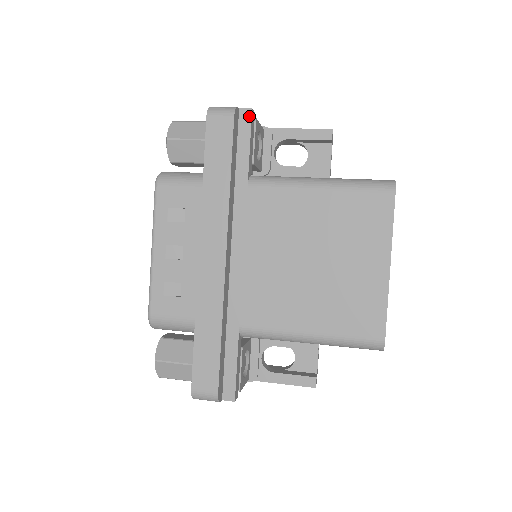
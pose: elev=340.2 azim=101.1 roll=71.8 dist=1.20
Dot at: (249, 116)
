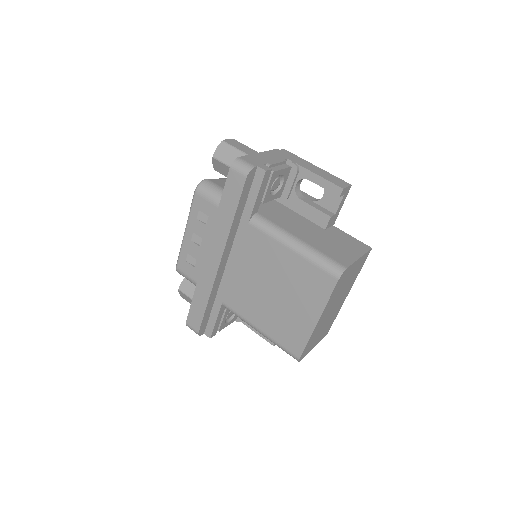
Dot at: (262, 175)
